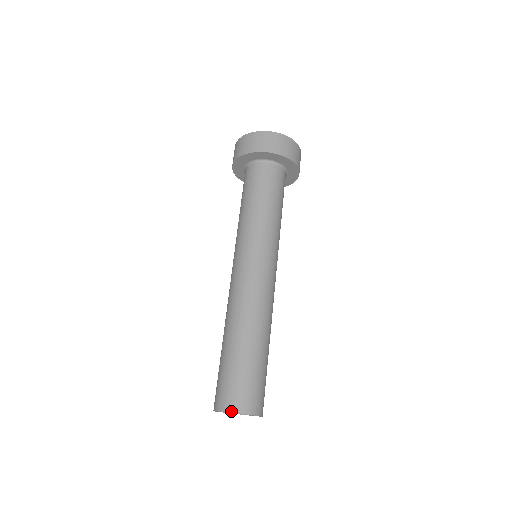
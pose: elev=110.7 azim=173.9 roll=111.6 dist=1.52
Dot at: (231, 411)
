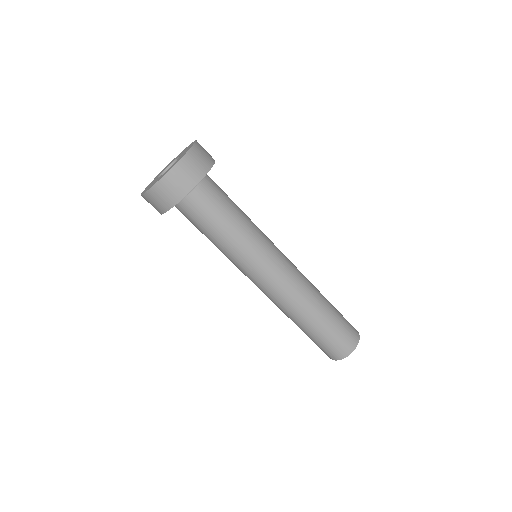
Dot at: (335, 360)
